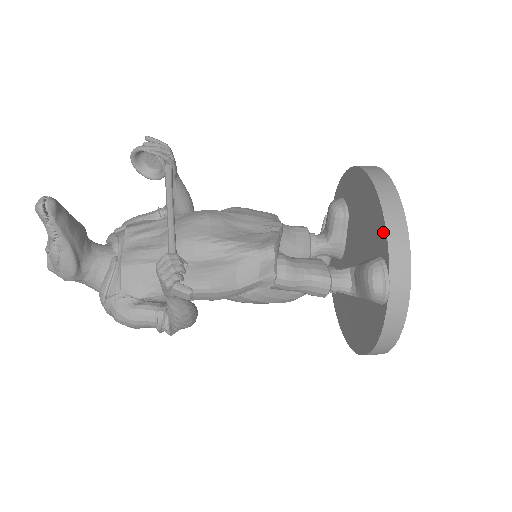
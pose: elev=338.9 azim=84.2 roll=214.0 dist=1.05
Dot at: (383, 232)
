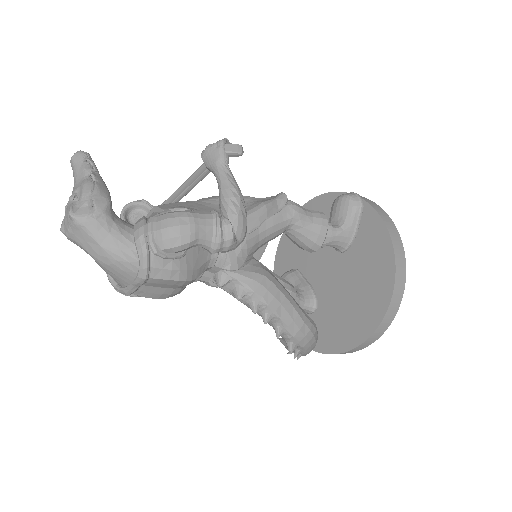
Dot at: (325, 198)
